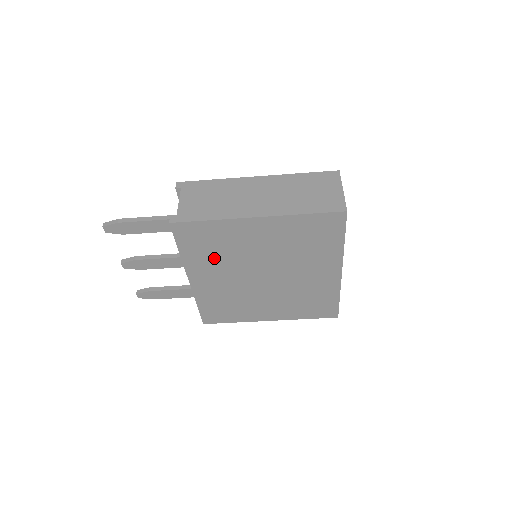
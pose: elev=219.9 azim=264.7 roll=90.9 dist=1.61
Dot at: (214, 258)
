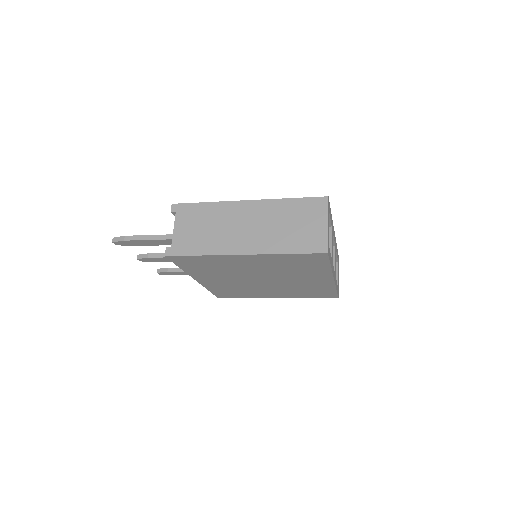
Dot at: (213, 271)
